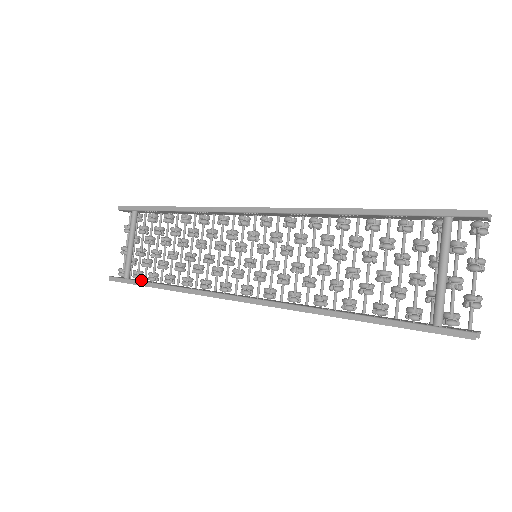
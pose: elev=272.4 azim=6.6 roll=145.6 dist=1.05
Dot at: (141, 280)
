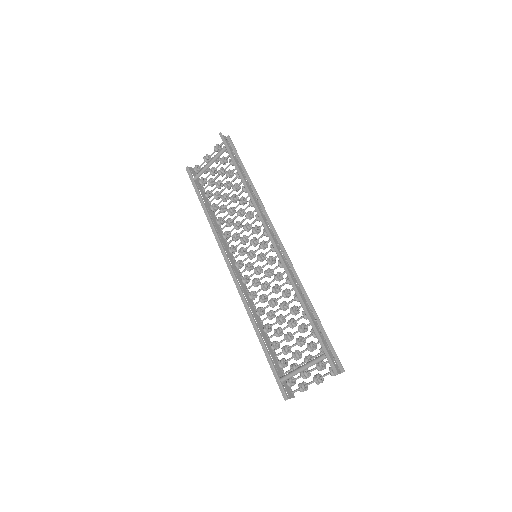
Dot at: (201, 189)
